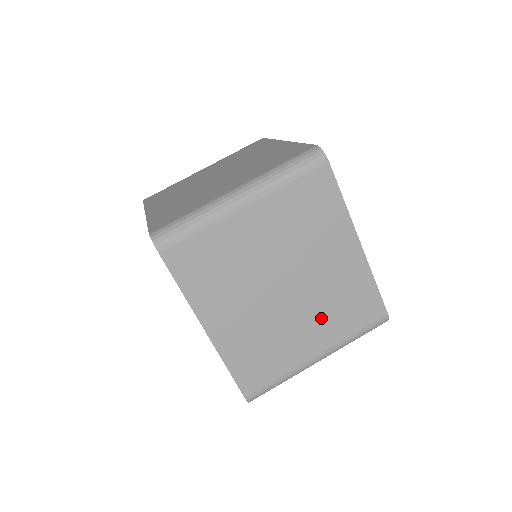
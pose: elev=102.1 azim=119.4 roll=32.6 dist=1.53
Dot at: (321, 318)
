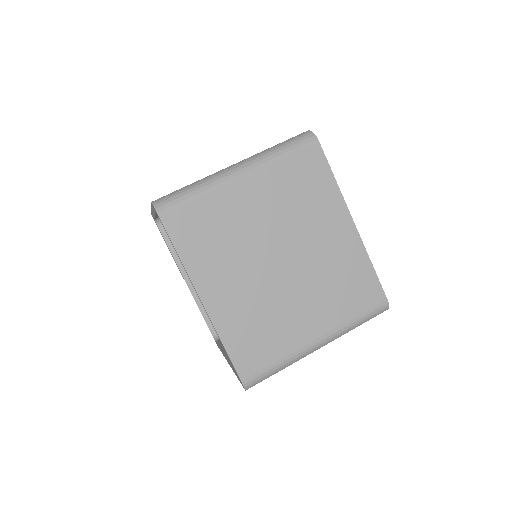
Dot at: (319, 297)
